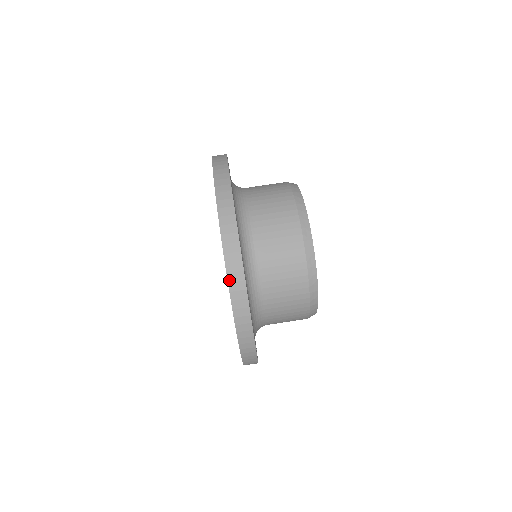
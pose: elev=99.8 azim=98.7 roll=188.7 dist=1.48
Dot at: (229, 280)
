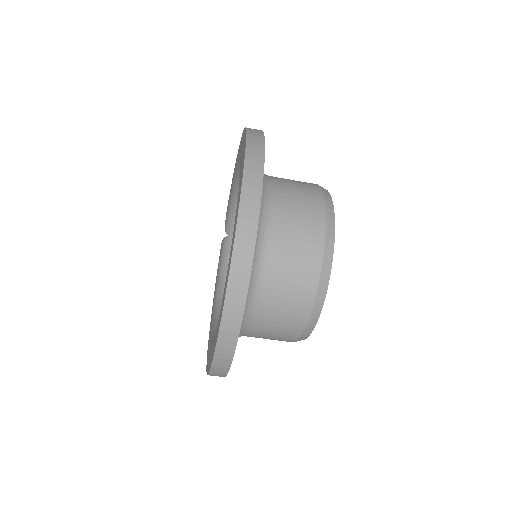
Dot at: occluded
